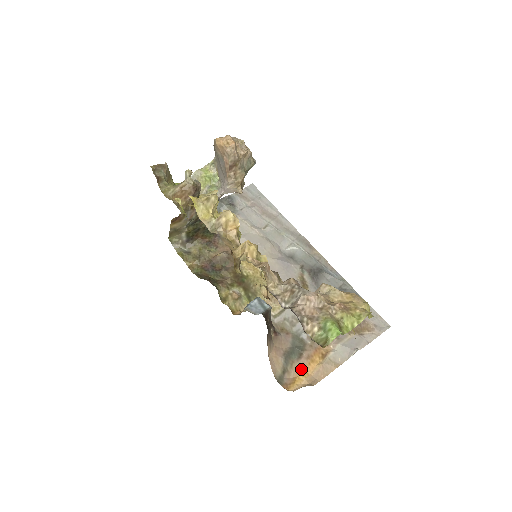
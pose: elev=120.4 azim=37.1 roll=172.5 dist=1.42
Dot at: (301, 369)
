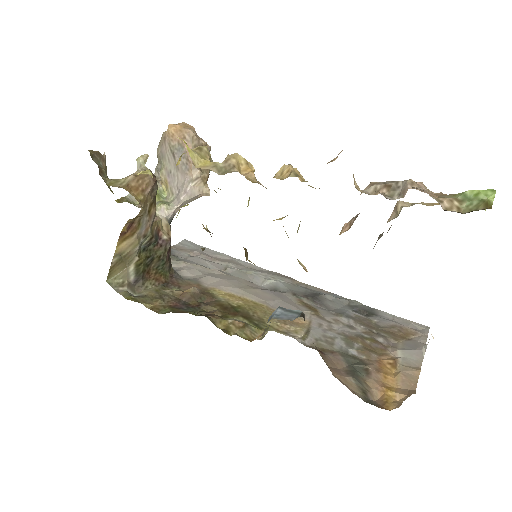
Dot at: (381, 385)
